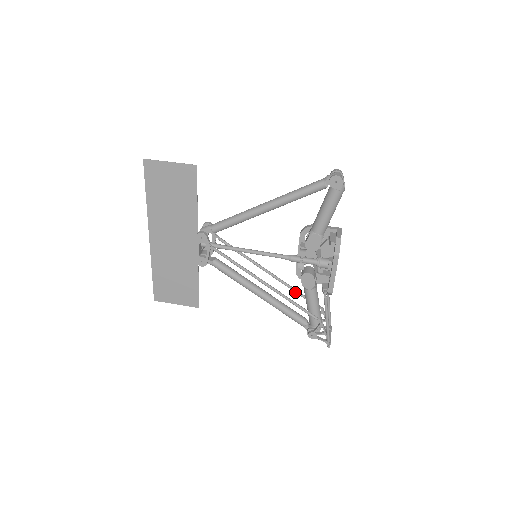
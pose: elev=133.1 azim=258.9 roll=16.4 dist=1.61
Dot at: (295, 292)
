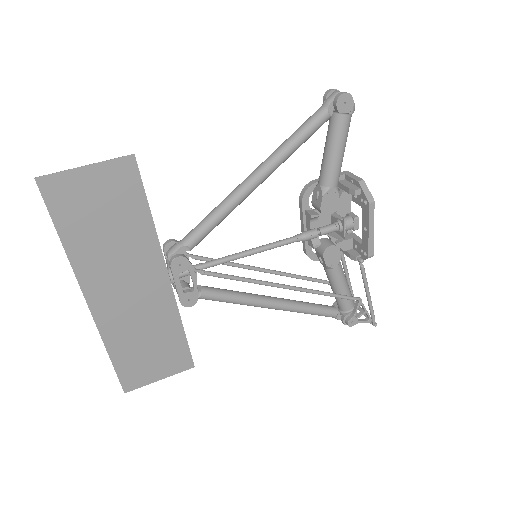
Dot at: occluded
